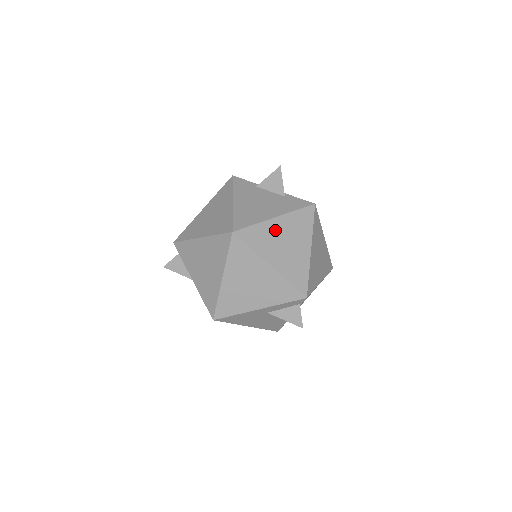
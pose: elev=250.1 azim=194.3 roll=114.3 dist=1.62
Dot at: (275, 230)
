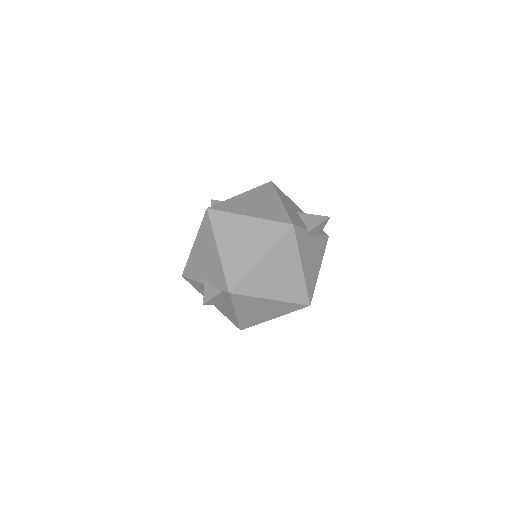
Dot at: occluded
